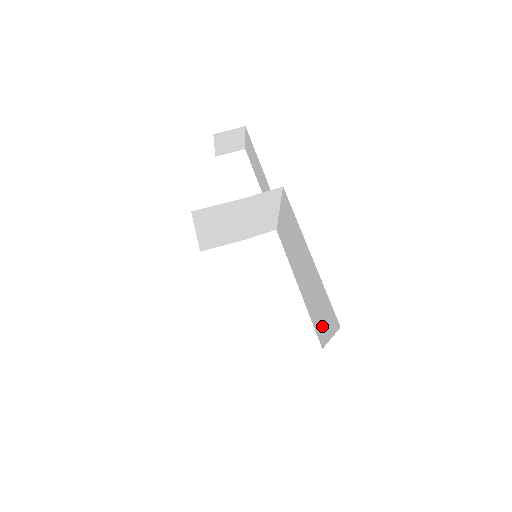
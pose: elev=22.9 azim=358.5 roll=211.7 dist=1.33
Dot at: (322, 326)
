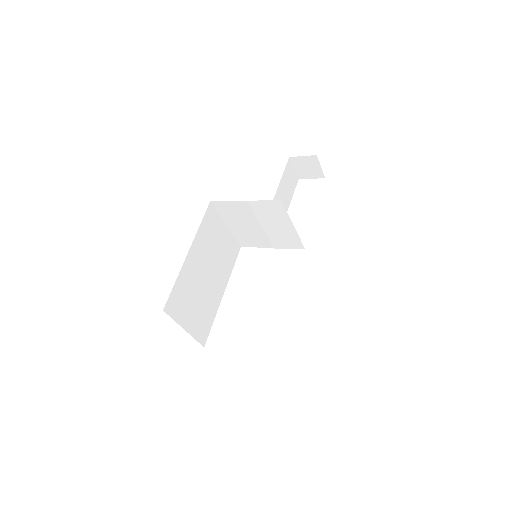
Dot at: occluded
